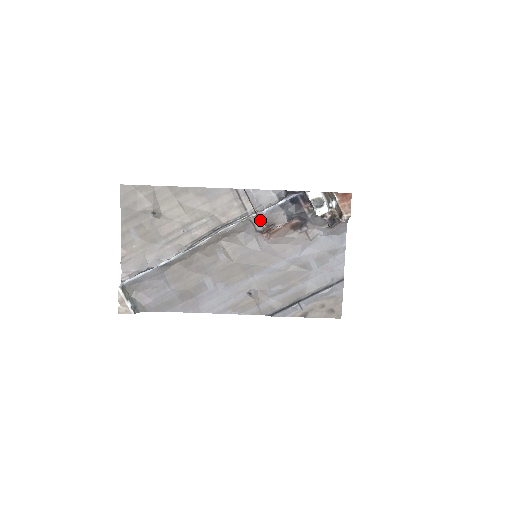
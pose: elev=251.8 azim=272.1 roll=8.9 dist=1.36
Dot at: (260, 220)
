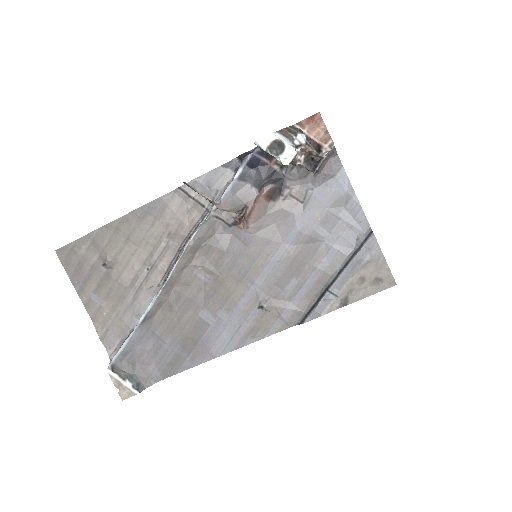
Dot at: occluded
